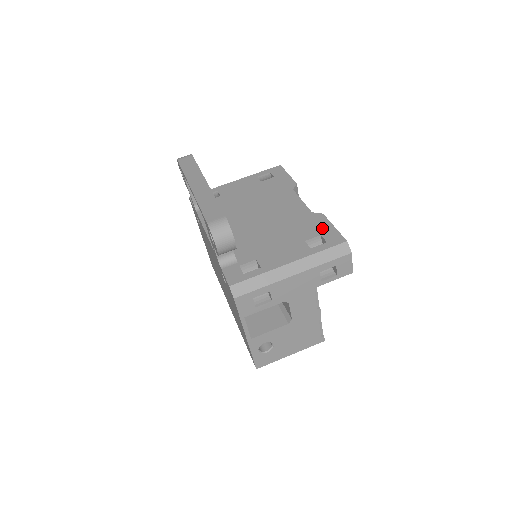
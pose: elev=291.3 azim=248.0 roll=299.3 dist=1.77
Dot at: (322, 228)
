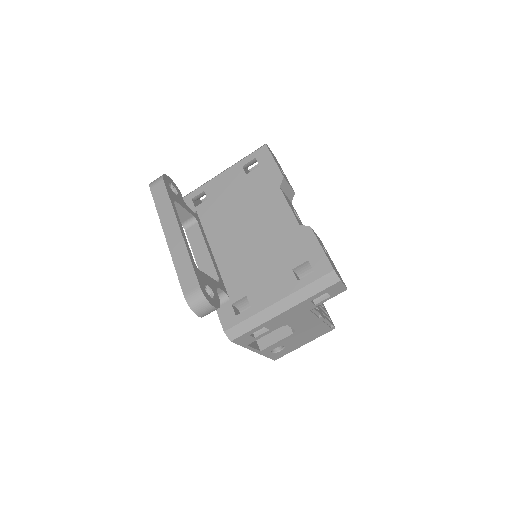
Dot at: (309, 250)
